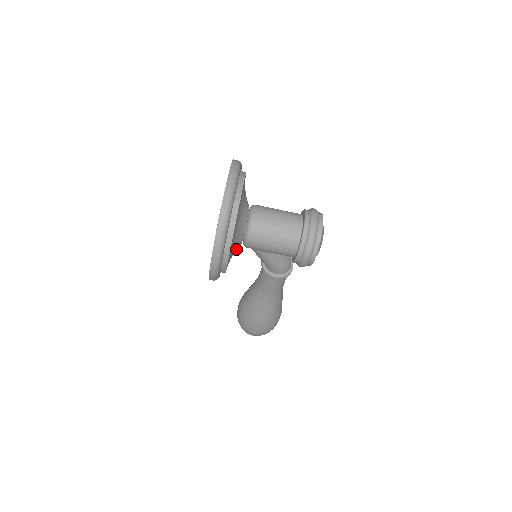
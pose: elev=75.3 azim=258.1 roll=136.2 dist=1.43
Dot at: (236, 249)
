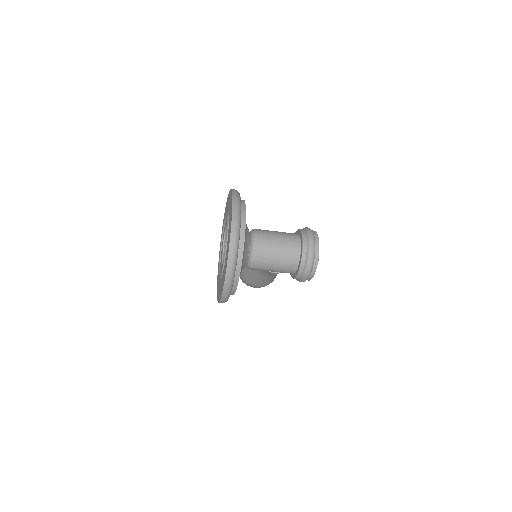
Dot at: occluded
